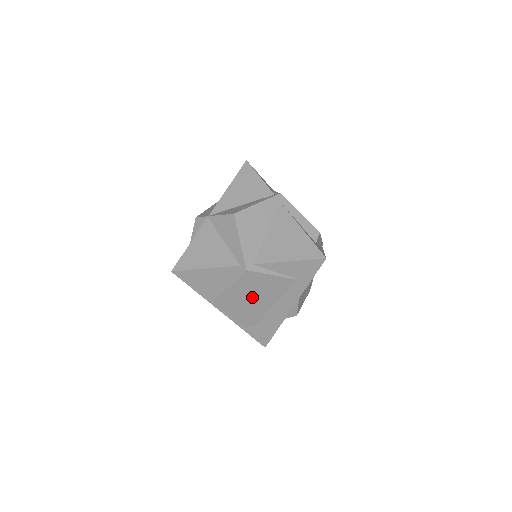
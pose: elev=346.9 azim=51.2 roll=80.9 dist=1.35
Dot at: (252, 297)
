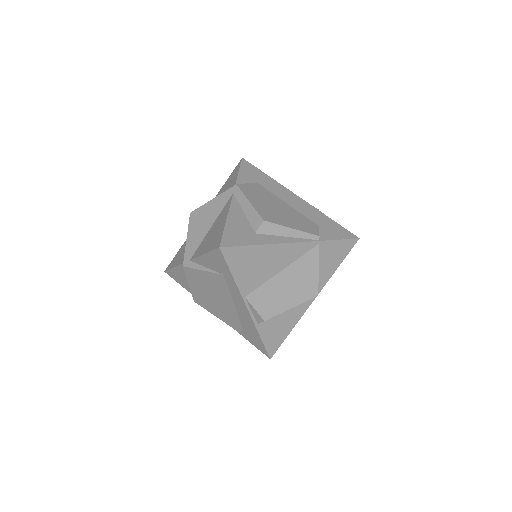
Dot at: (212, 296)
